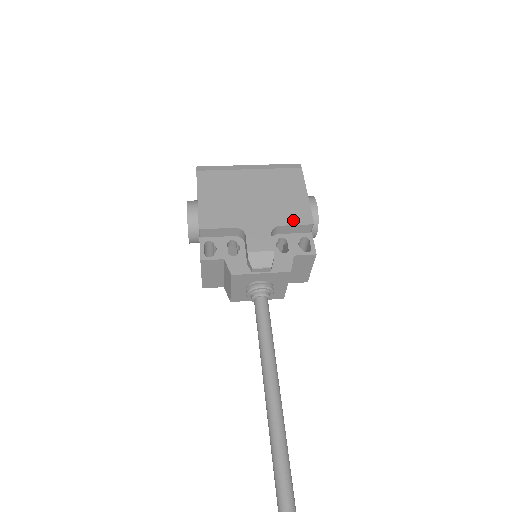
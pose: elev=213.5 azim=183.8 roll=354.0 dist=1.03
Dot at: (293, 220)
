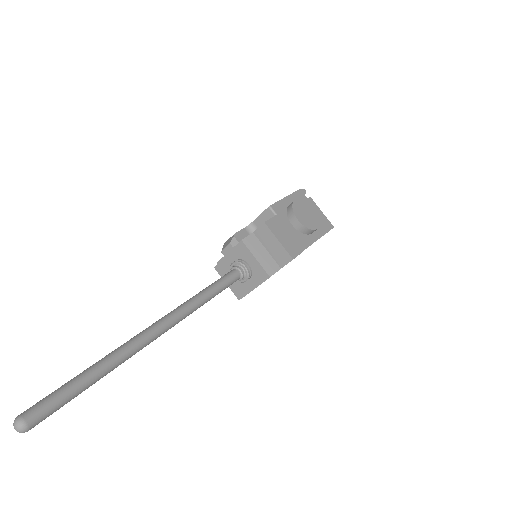
Dot at: (262, 213)
